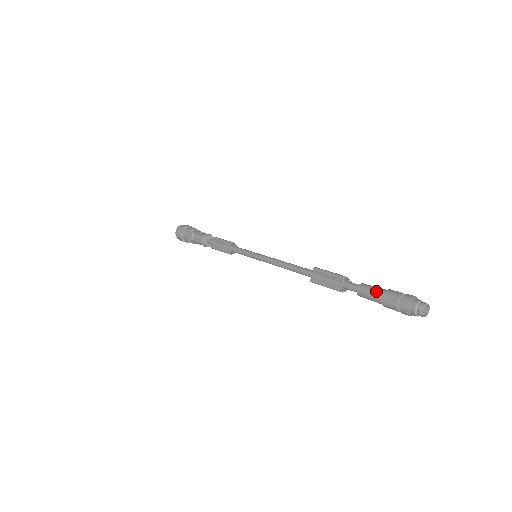
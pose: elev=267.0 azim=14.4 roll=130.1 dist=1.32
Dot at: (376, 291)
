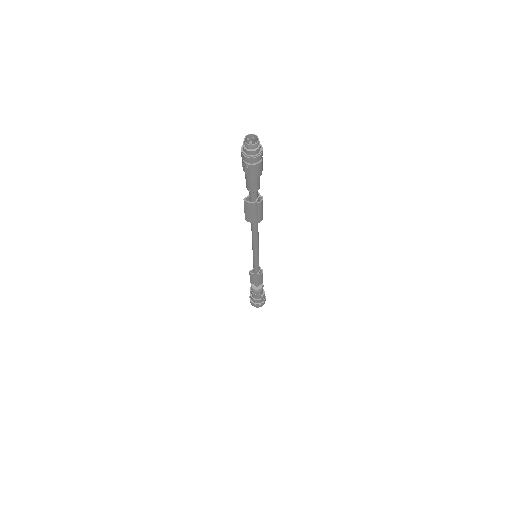
Dot at: occluded
